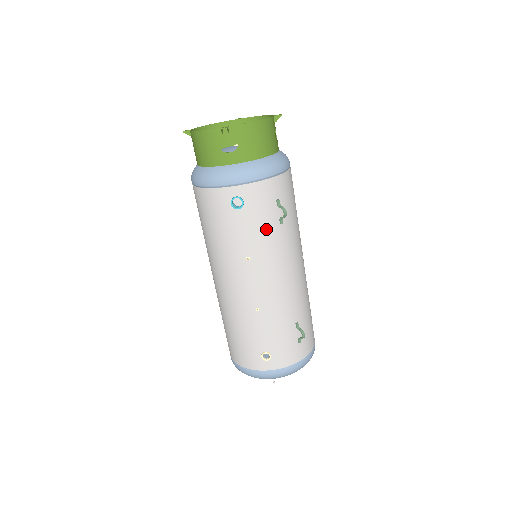
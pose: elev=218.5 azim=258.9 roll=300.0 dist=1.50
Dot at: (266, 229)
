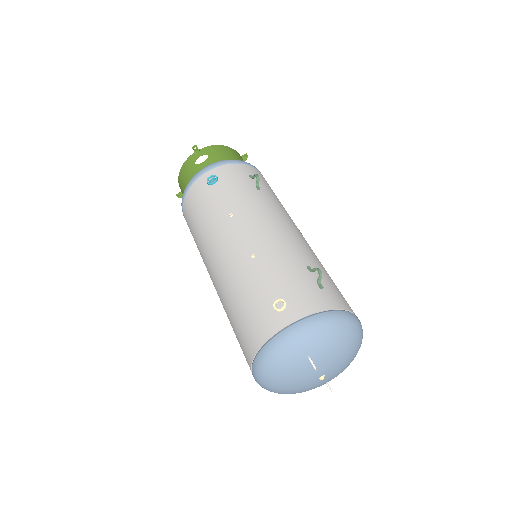
Dot at: (243, 191)
